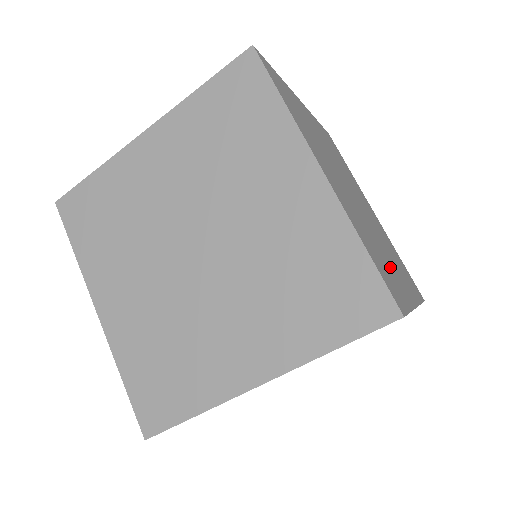
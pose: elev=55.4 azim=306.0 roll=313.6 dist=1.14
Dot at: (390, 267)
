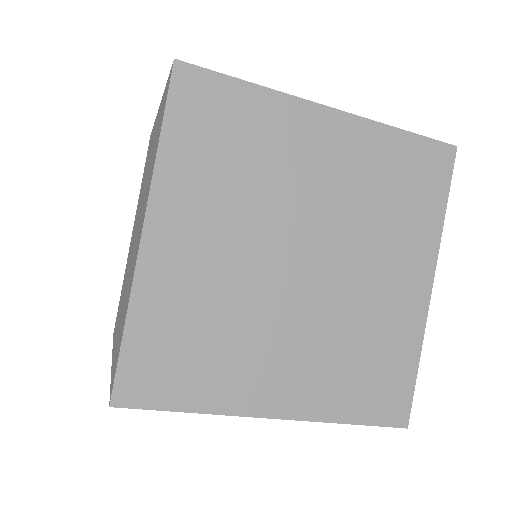
Dot at: occluded
